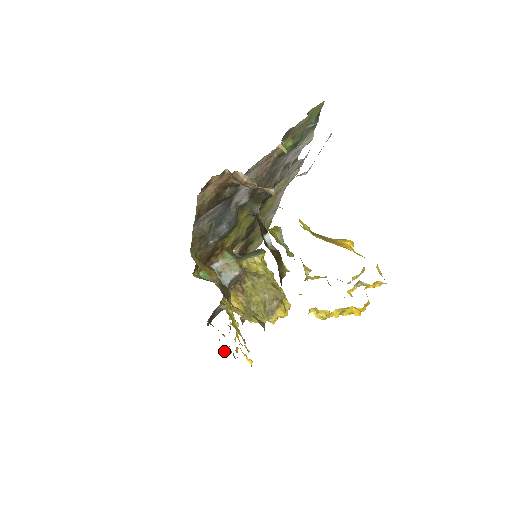
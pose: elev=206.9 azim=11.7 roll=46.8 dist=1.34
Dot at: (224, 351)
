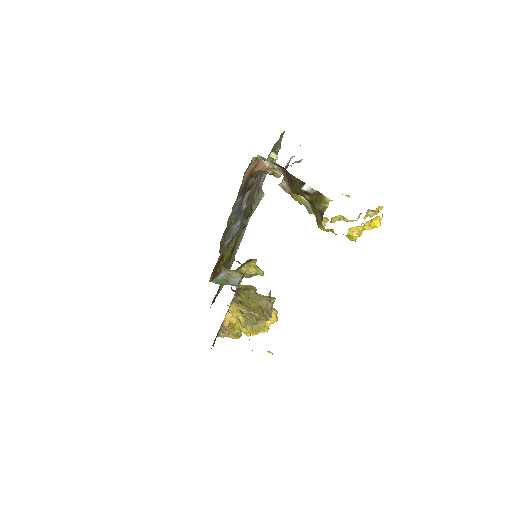
Dot at: occluded
